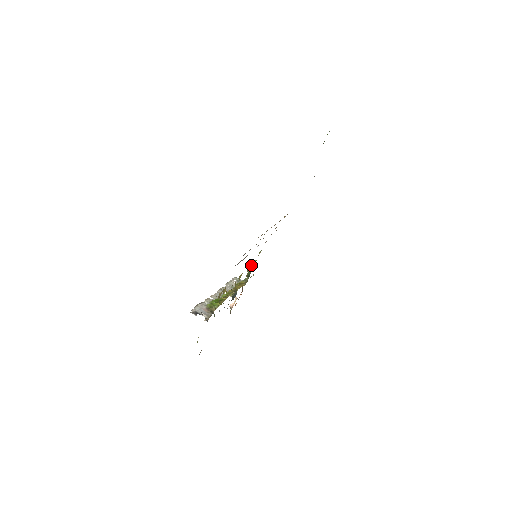
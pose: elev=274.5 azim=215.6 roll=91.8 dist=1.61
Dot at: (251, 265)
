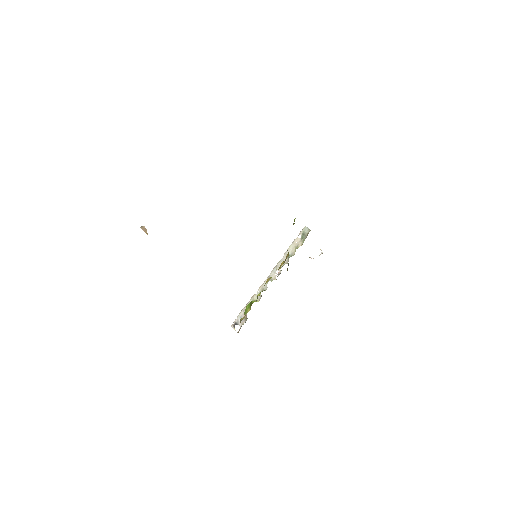
Dot at: occluded
